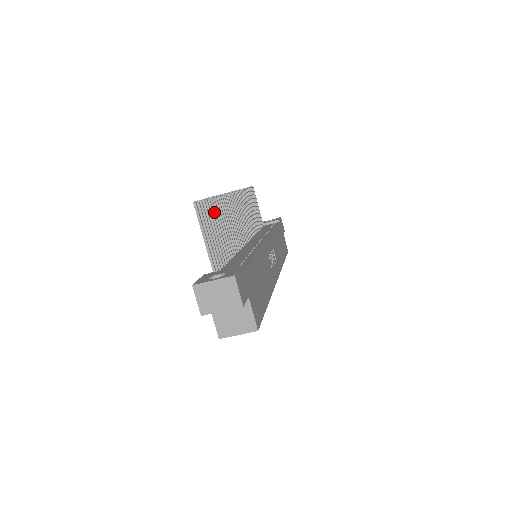
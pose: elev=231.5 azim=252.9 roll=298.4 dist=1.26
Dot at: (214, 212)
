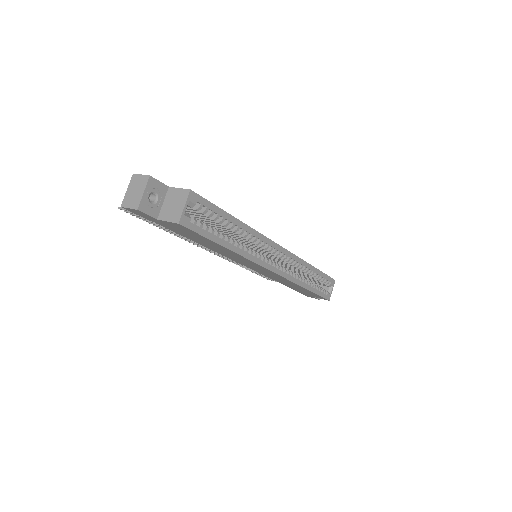
Dot at: (161, 227)
